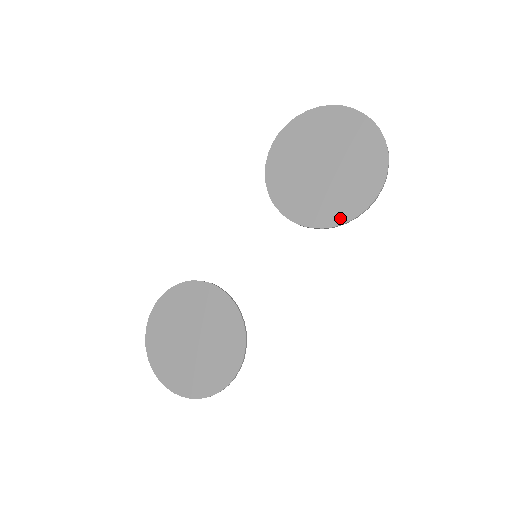
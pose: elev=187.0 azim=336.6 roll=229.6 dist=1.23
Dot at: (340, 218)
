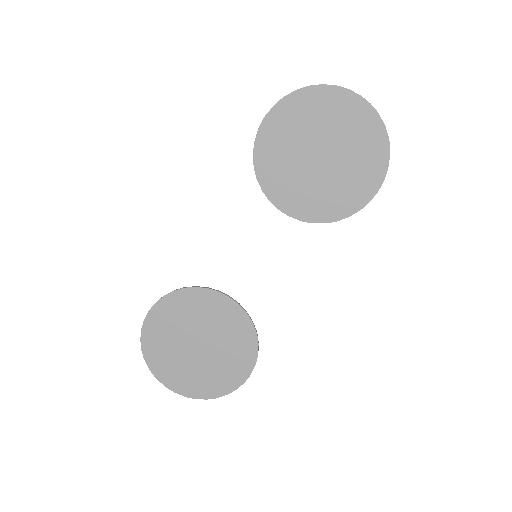
Dot at: (344, 212)
